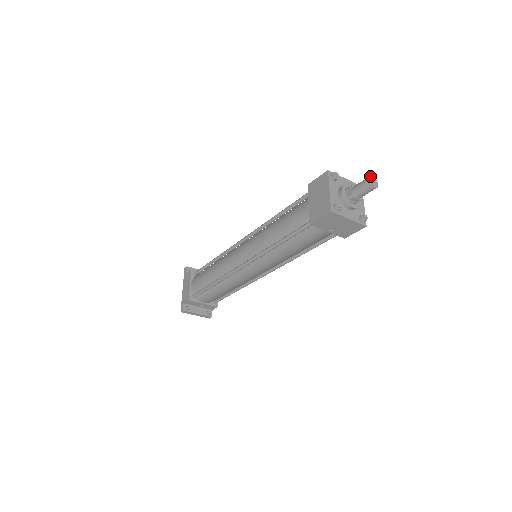
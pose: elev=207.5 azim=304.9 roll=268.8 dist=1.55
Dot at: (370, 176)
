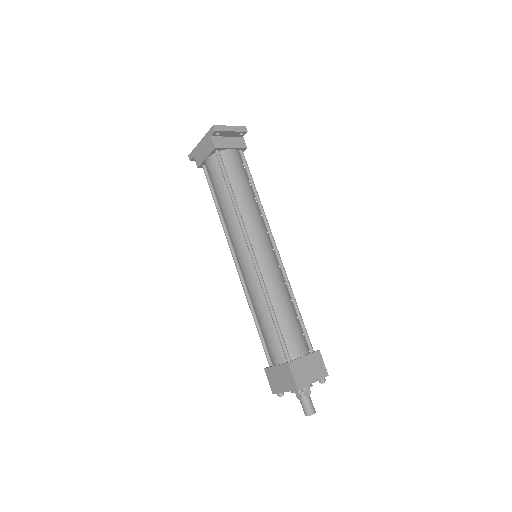
Dot at: occluded
